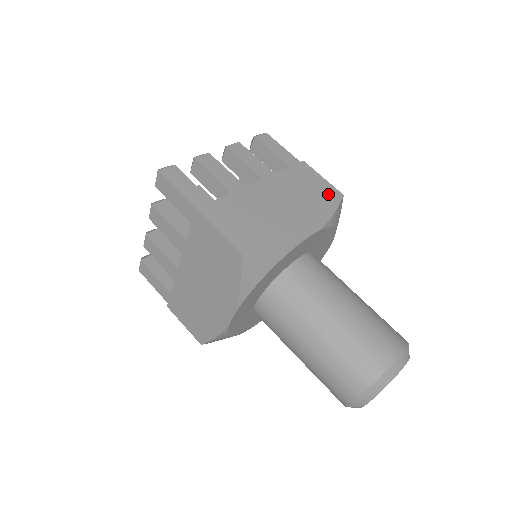
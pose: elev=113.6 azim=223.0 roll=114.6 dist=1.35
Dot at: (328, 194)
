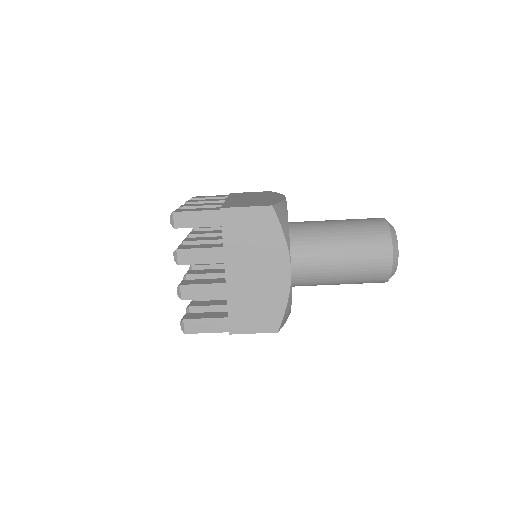
Dot at: (264, 221)
